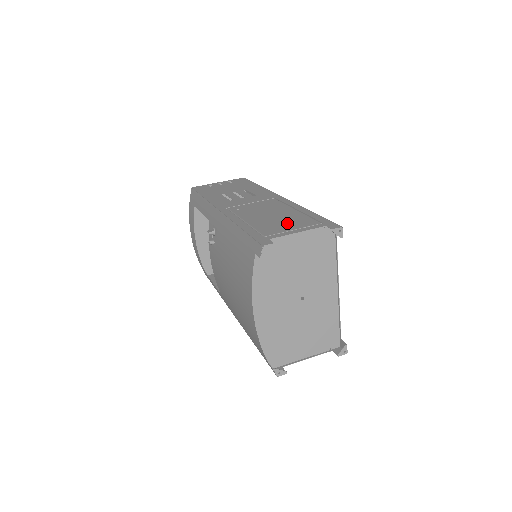
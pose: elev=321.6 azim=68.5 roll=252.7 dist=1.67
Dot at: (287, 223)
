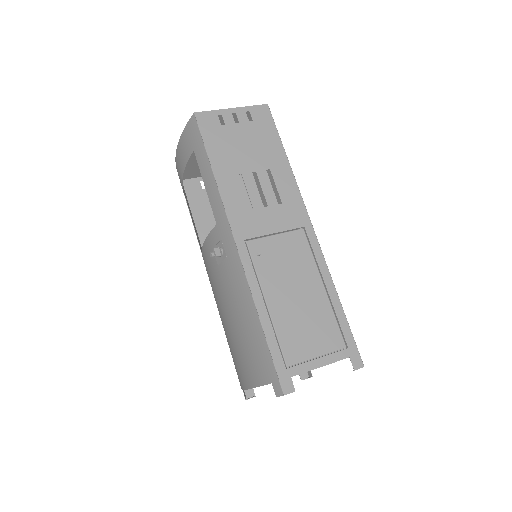
Dot at: (312, 333)
